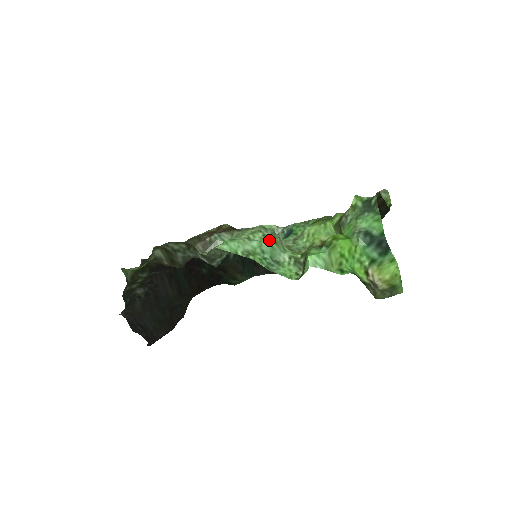
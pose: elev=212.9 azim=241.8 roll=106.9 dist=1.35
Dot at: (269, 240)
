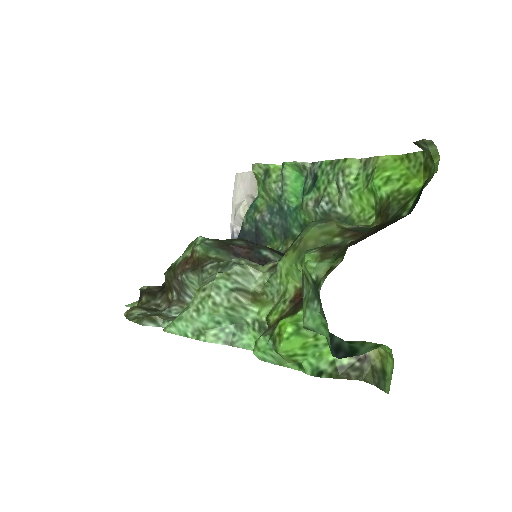
Dot at: (221, 308)
